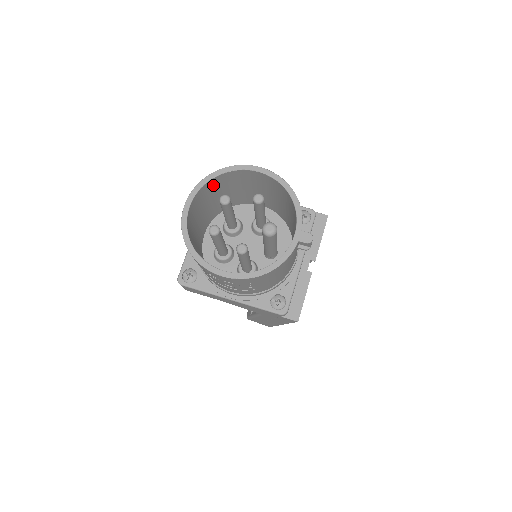
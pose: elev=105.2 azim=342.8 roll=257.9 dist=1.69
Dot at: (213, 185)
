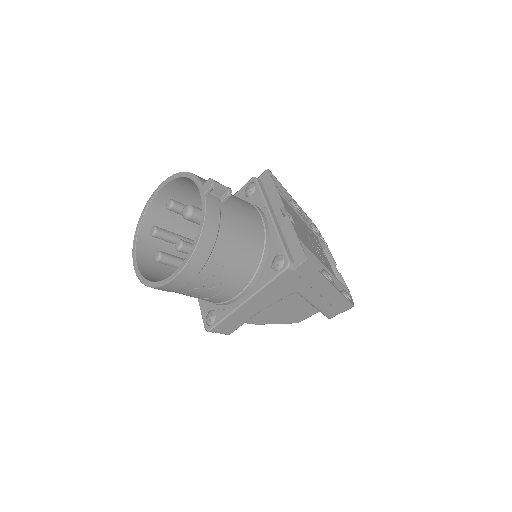
Dot at: (149, 234)
